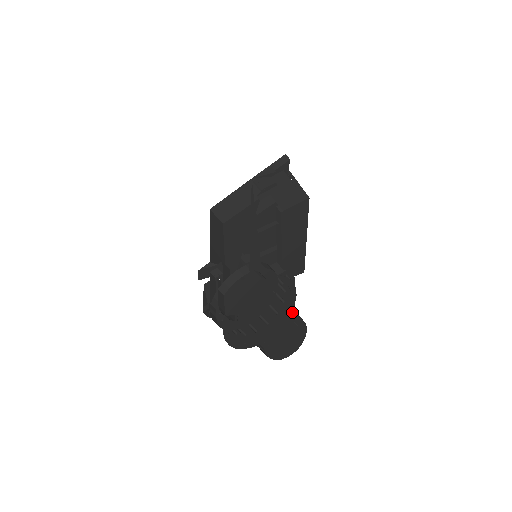
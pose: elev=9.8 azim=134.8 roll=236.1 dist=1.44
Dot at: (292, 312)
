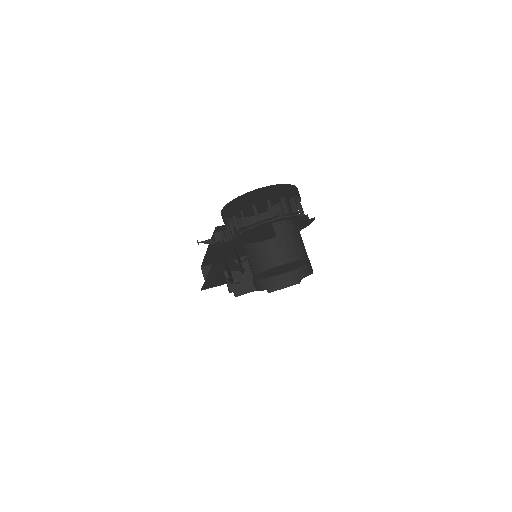
Dot at: (295, 272)
